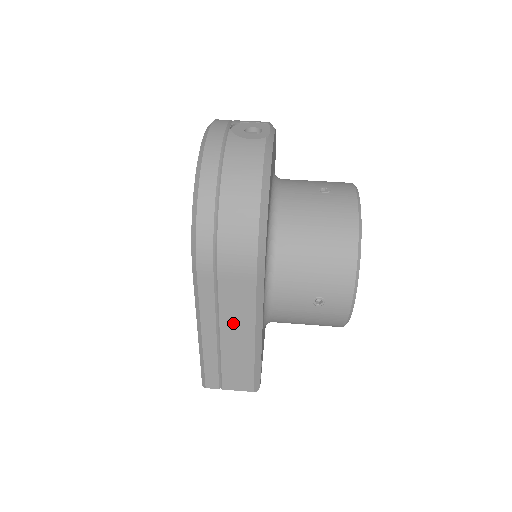
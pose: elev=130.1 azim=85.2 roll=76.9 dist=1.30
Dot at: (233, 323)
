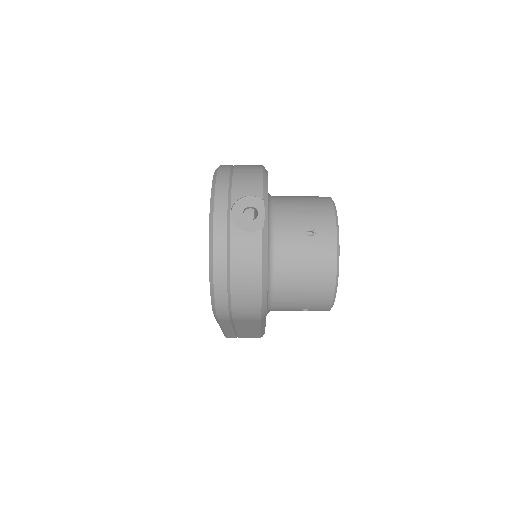
Dot at: (245, 327)
